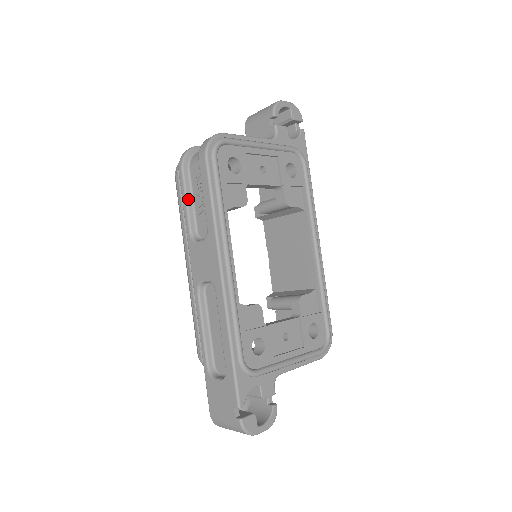
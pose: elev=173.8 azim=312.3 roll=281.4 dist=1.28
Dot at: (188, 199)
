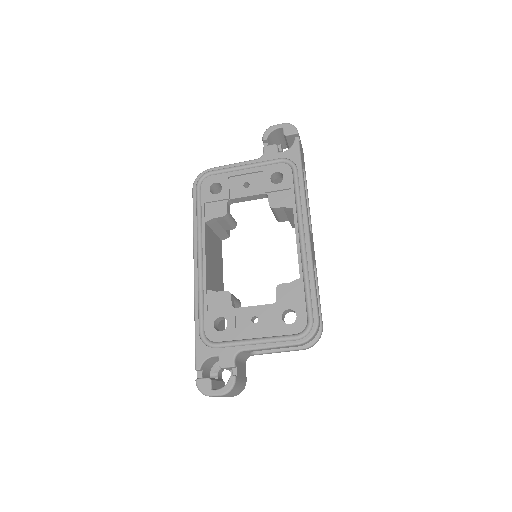
Dot at: occluded
